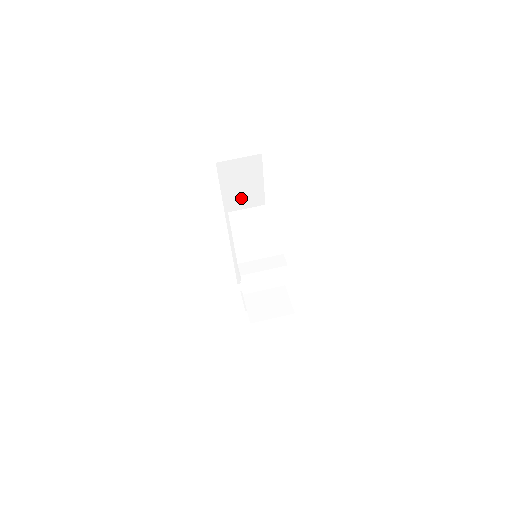
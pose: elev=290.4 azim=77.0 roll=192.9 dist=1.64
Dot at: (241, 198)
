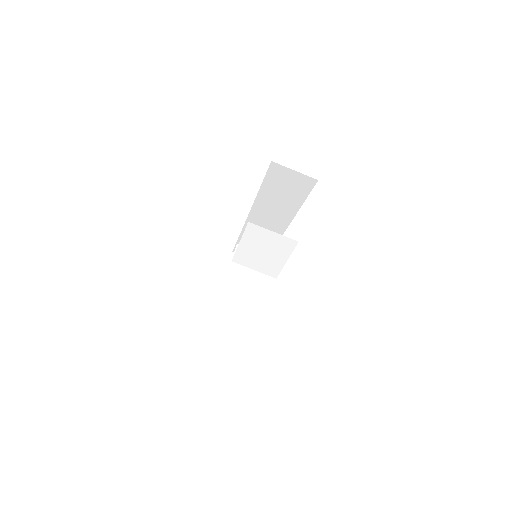
Dot at: (277, 199)
